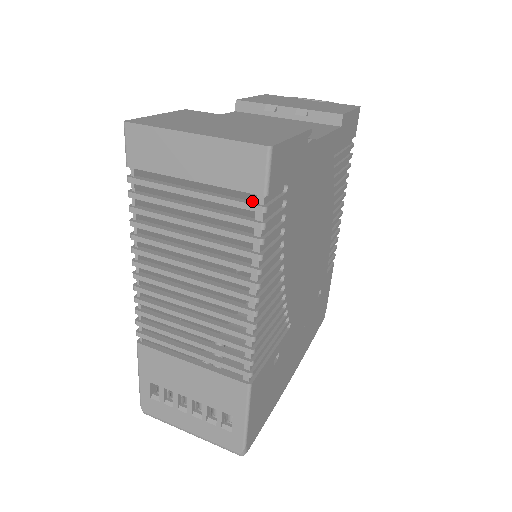
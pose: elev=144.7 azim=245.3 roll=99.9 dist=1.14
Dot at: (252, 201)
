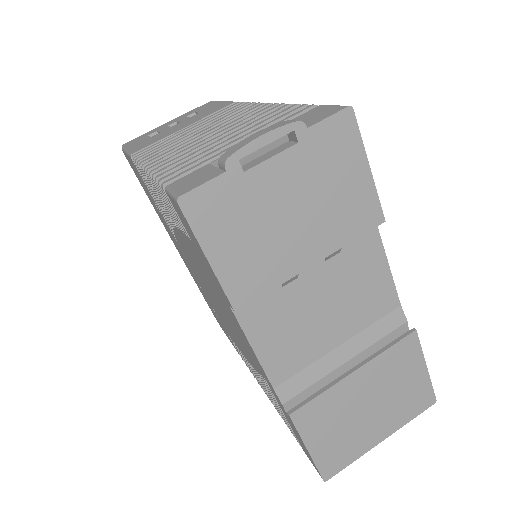
Dot at: occluded
